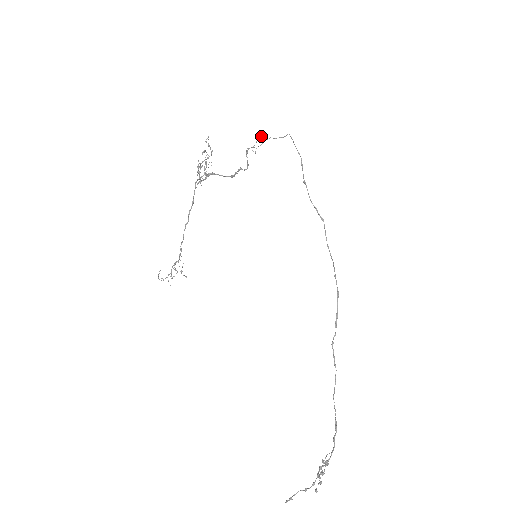
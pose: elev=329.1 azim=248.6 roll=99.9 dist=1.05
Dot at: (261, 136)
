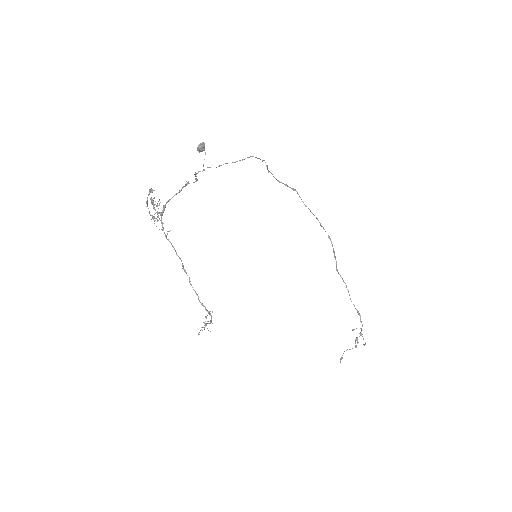
Dot at: (201, 149)
